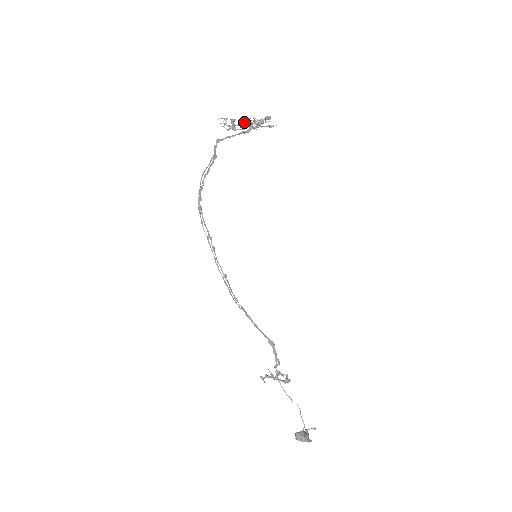
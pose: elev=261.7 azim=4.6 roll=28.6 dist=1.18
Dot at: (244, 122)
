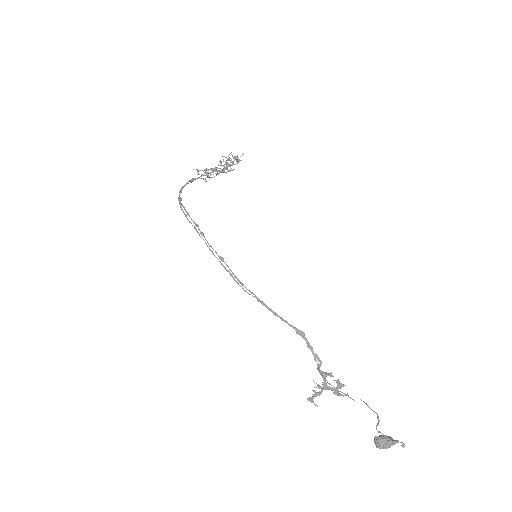
Dot at: occluded
